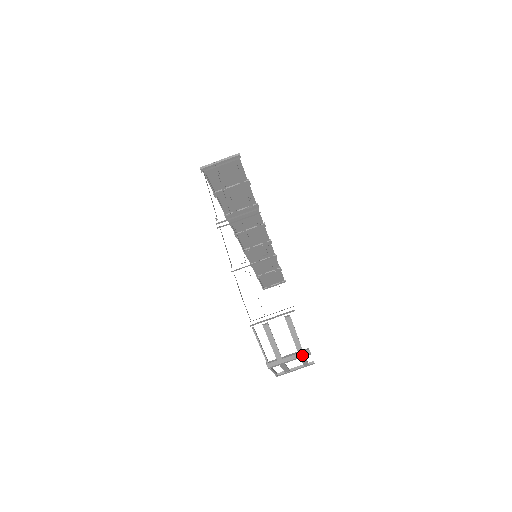
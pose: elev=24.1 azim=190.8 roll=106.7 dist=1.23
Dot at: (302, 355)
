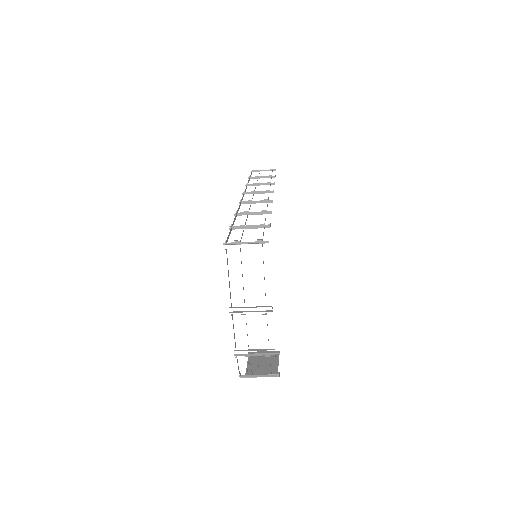
Dot at: occluded
